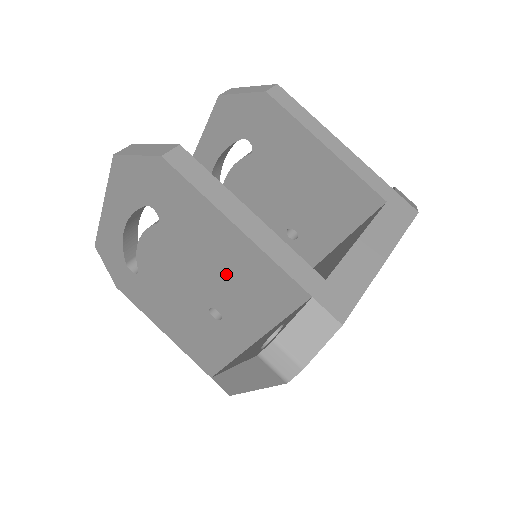
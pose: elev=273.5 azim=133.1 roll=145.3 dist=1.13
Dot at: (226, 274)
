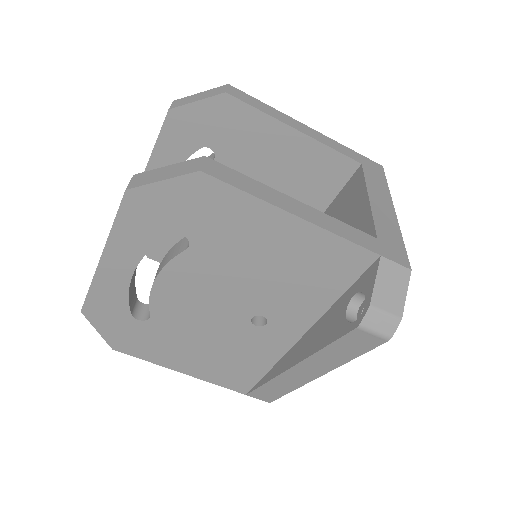
Dot at: (278, 272)
